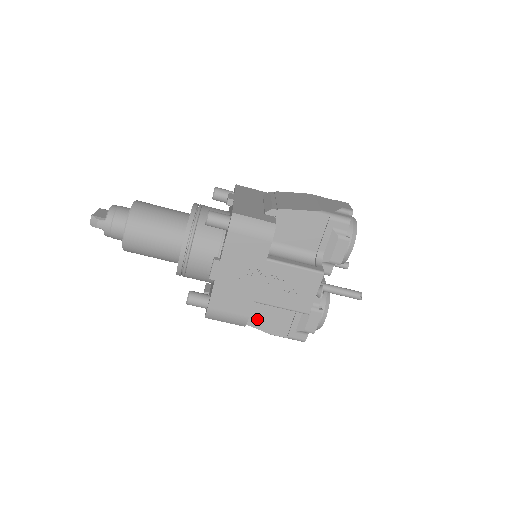
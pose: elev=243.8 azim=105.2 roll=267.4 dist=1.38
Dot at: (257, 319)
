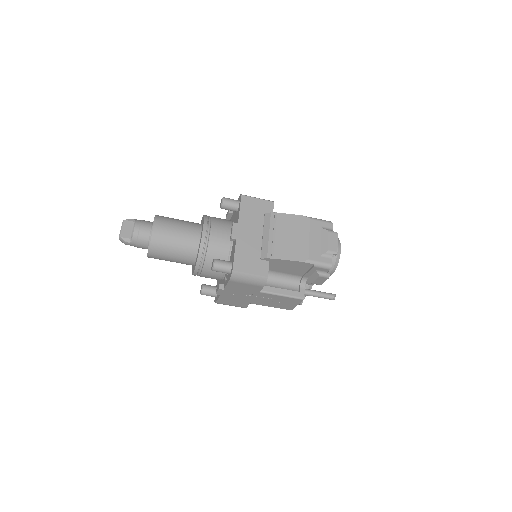
Dot at: occluded
